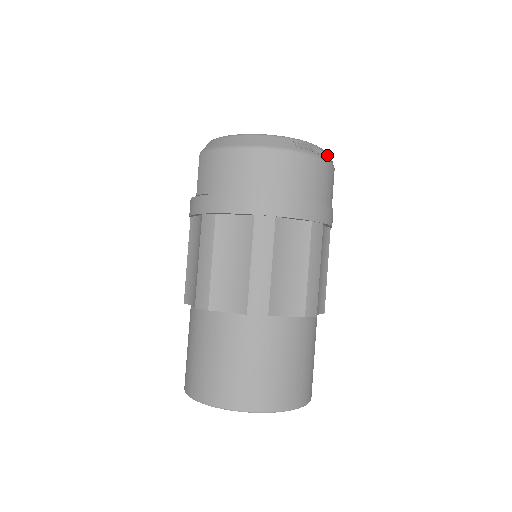
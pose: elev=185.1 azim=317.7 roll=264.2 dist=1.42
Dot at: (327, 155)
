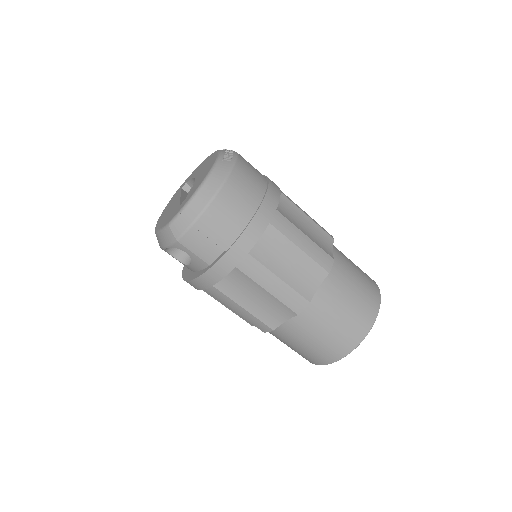
Dot at: occluded
